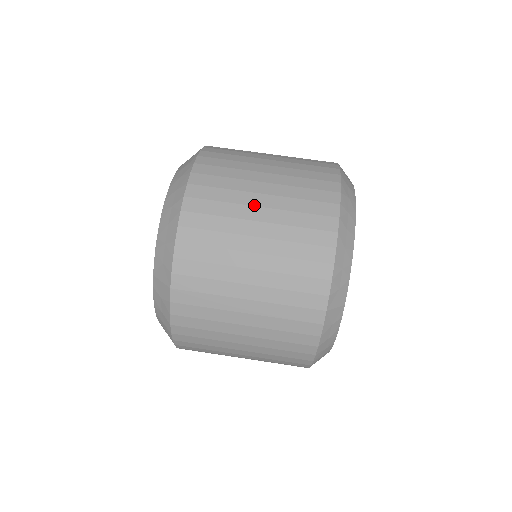
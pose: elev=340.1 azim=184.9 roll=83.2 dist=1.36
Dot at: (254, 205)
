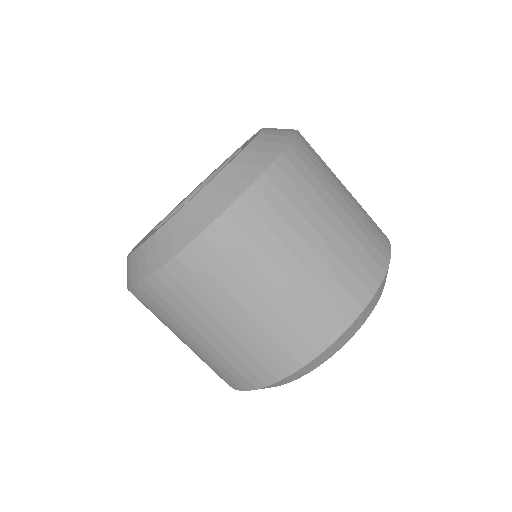
Dot at: occluded
